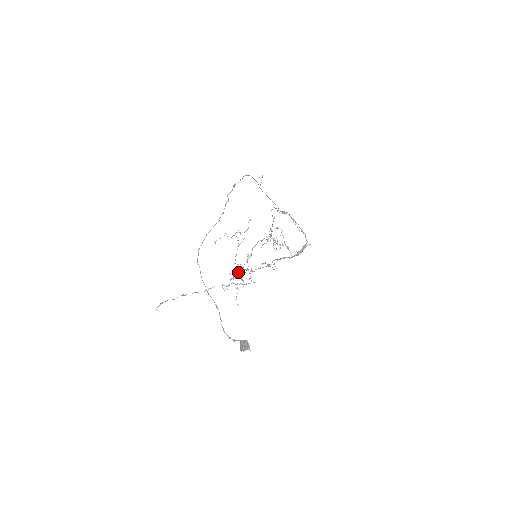
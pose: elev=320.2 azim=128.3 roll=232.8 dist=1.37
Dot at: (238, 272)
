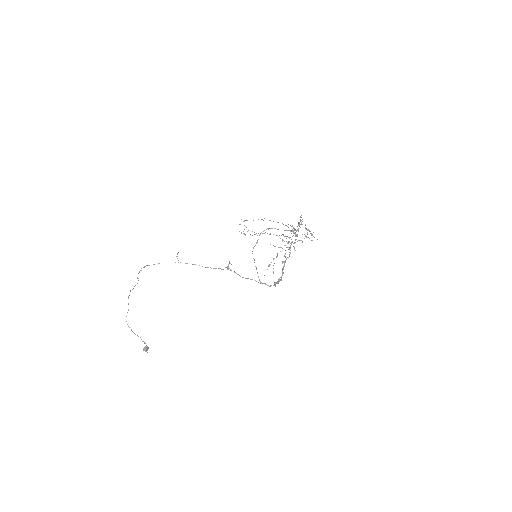
Dot at: occluded
